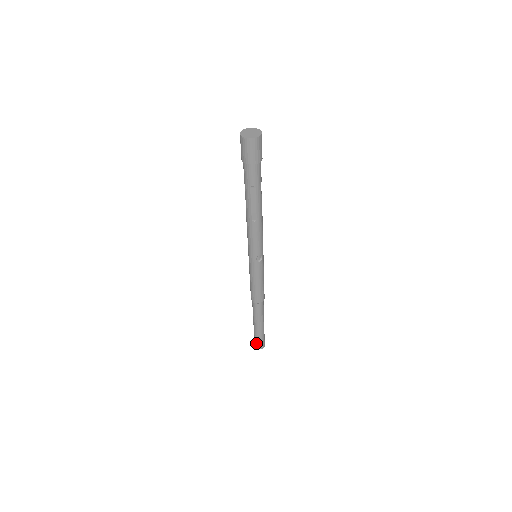
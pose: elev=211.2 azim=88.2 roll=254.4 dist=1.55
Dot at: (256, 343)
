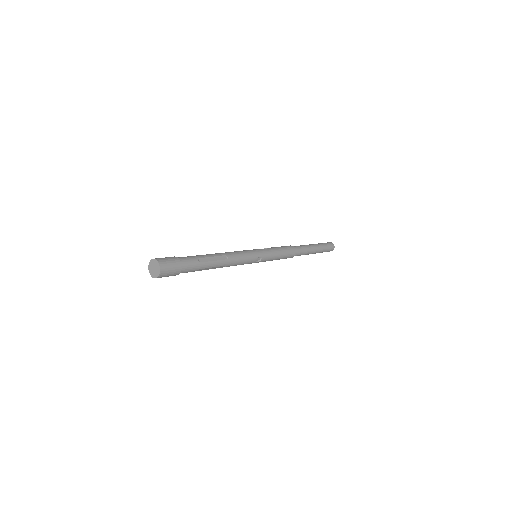
Dot at: occluded
